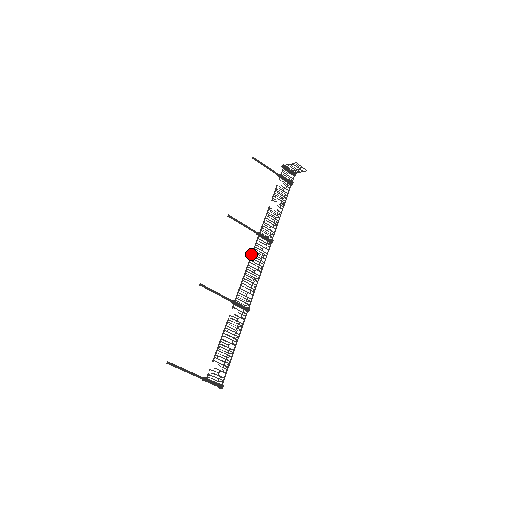
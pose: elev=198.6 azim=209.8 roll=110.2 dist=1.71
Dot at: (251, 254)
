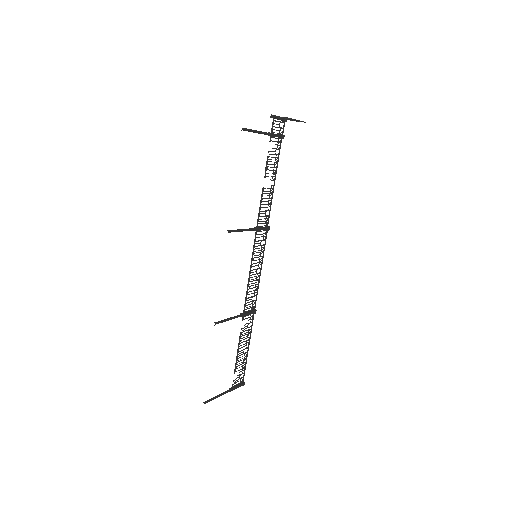
Dot at: (252, 258)
